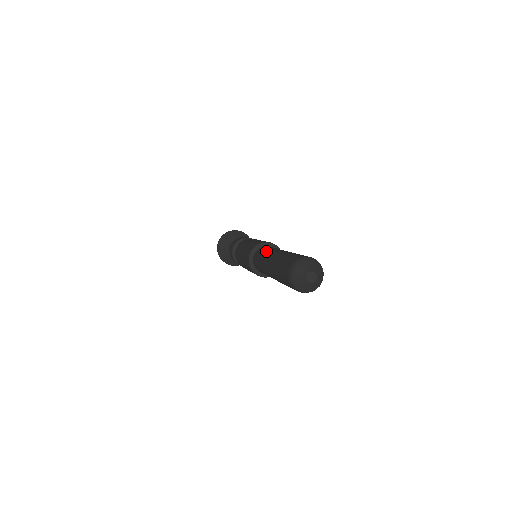
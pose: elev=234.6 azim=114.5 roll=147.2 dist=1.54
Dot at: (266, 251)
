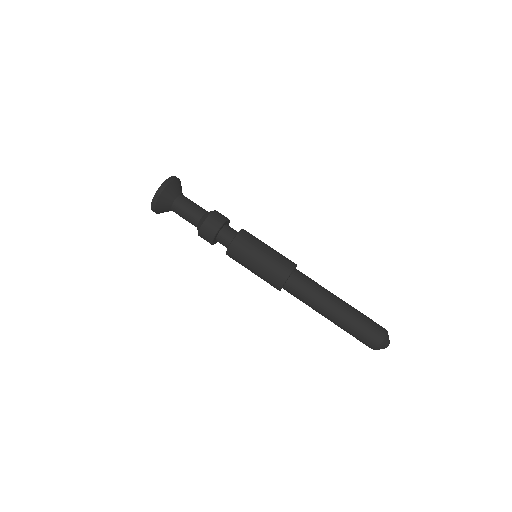
Dot at: (316, 290)
